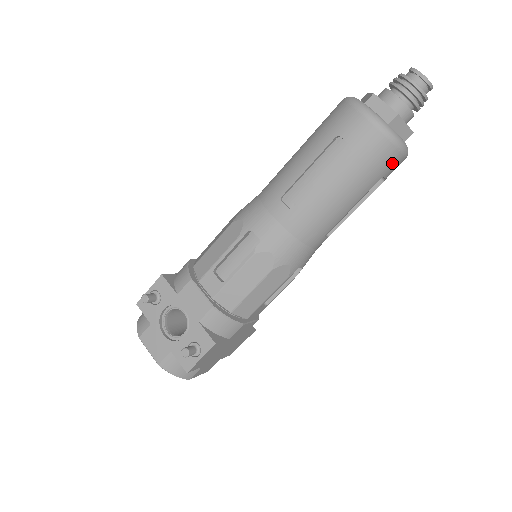
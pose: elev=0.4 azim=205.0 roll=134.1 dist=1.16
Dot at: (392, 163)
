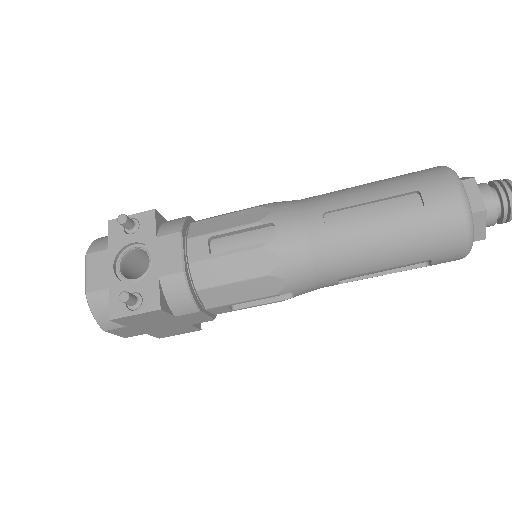
Dot at: (450, 252)
